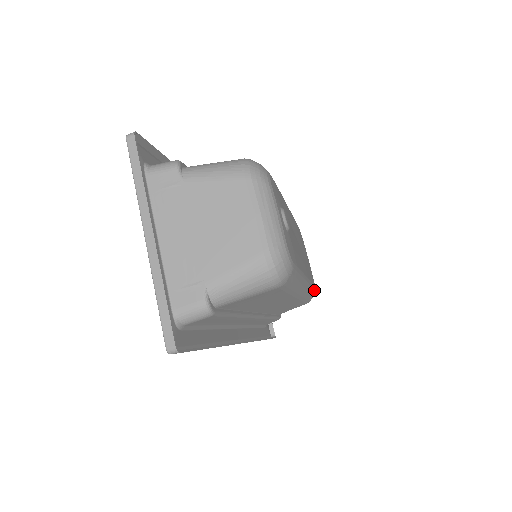
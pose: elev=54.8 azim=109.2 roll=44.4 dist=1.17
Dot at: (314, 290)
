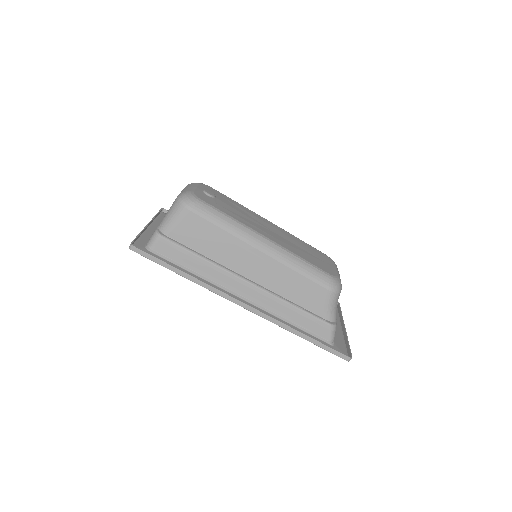
Dot at: (325, 274)
